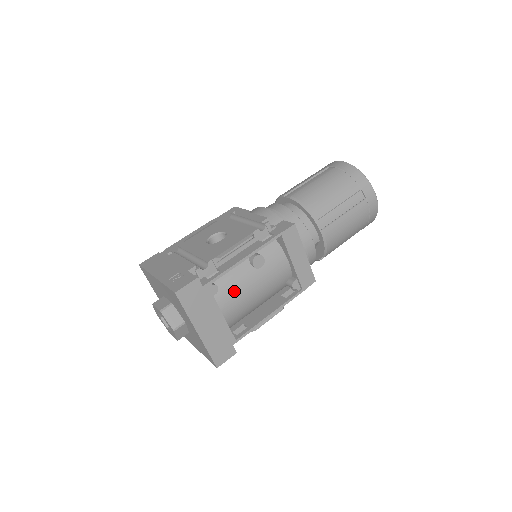
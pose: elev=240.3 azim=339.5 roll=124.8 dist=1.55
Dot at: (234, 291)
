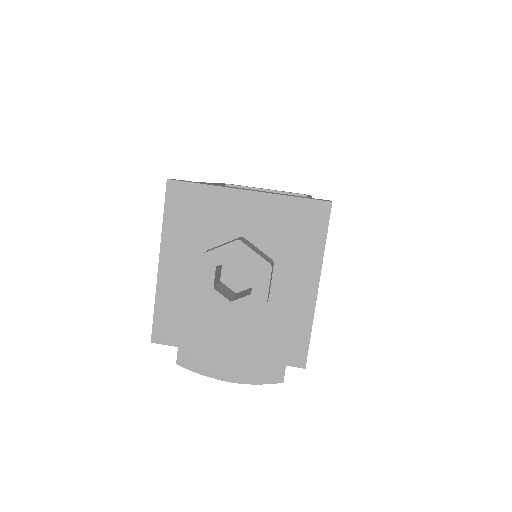
Dot at: occluded
